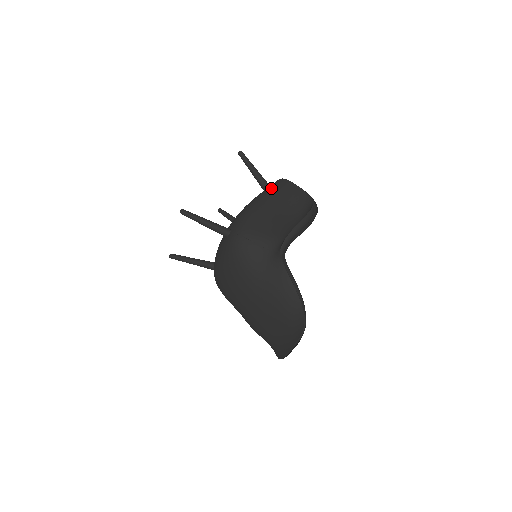
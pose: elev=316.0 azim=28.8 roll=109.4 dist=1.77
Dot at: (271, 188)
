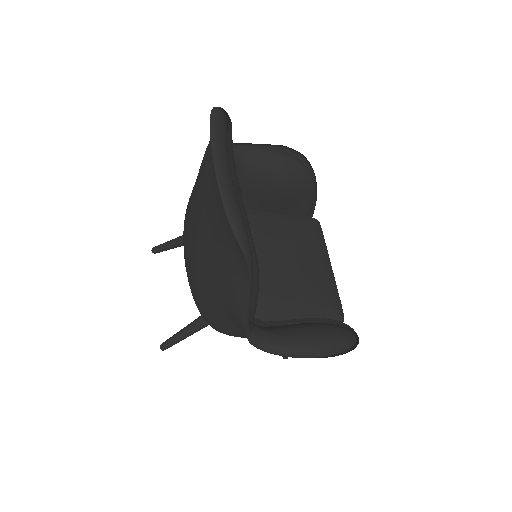
Dot at: occluded
